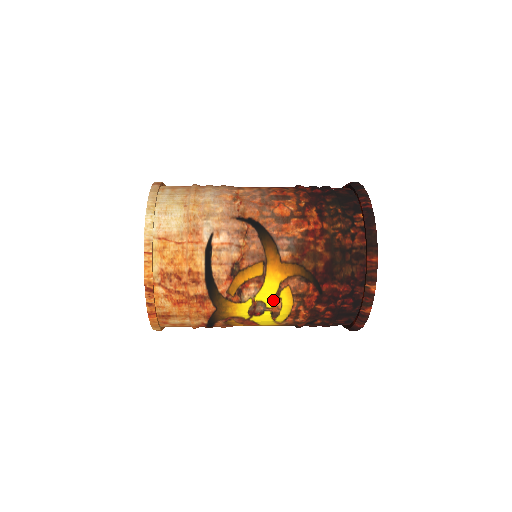
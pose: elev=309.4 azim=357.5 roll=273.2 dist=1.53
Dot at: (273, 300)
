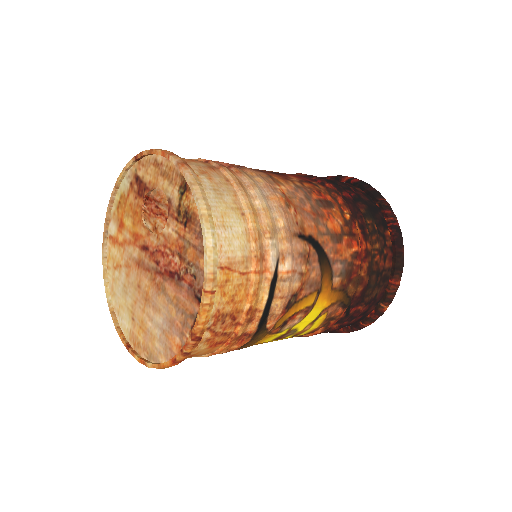
Dot at: (306, 326)
